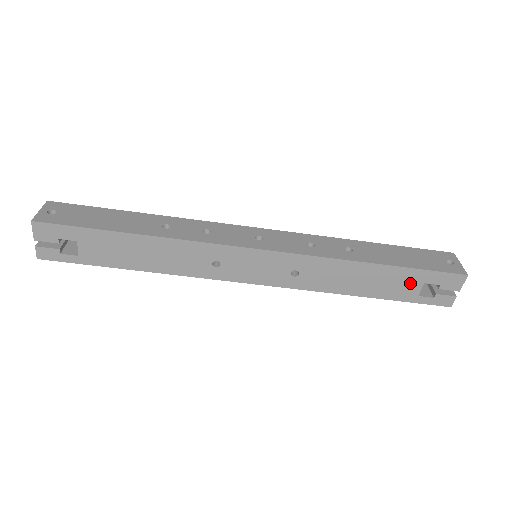
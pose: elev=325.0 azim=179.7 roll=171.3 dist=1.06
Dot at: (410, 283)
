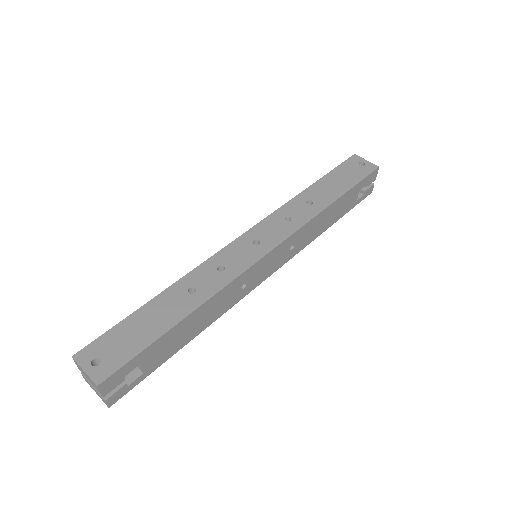
Dot at: (352, 197)
